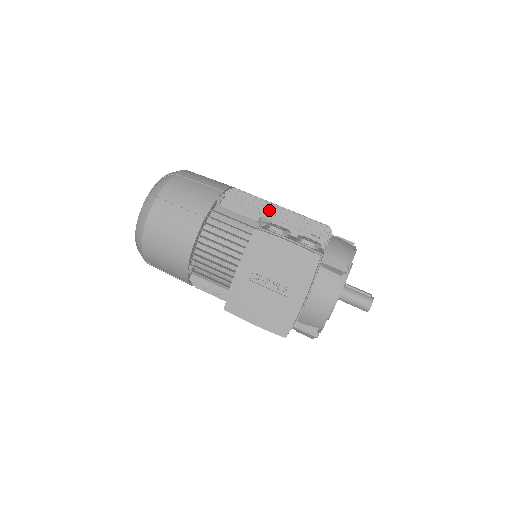
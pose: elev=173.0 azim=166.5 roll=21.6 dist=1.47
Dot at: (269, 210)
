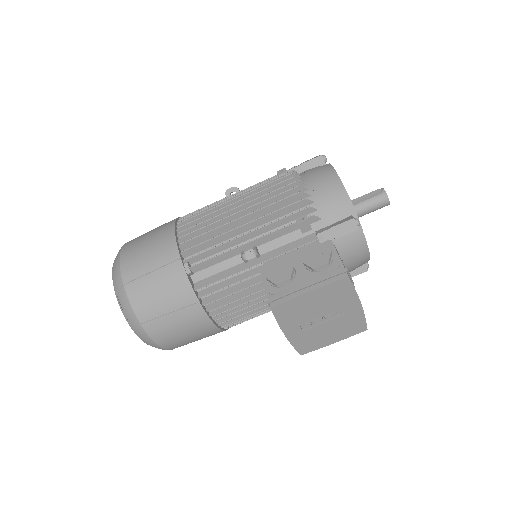
Dot at: (235, 231)
